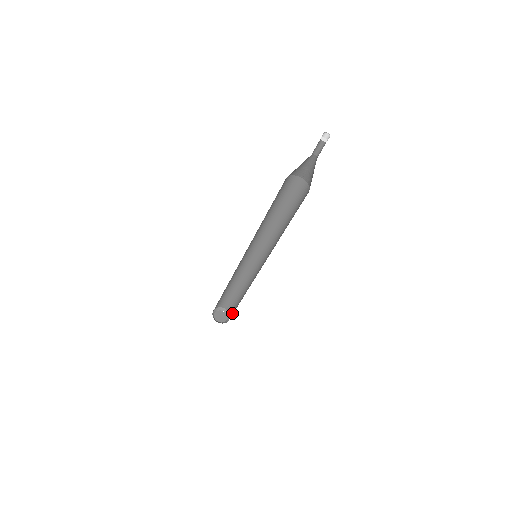
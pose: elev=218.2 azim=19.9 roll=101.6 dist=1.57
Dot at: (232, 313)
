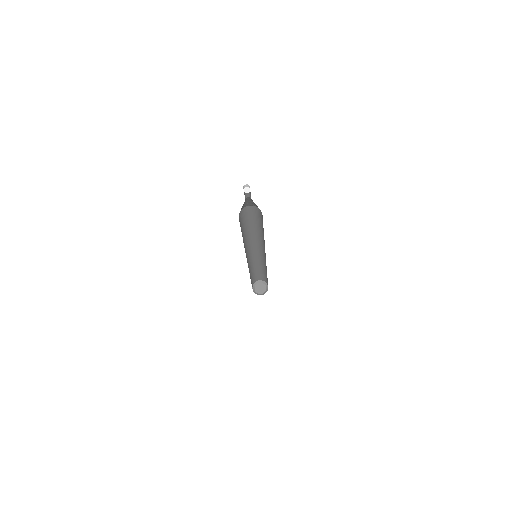
Dot at: occluded
